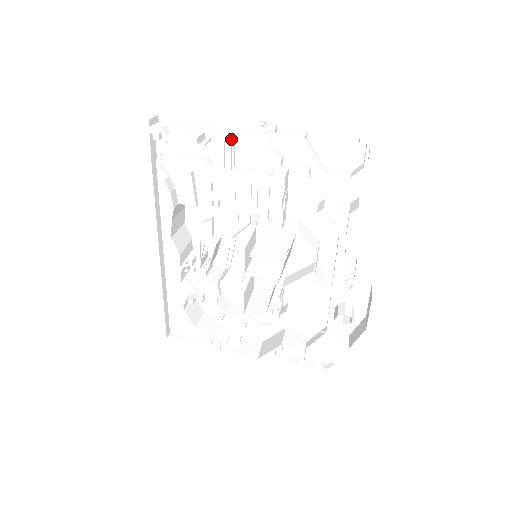
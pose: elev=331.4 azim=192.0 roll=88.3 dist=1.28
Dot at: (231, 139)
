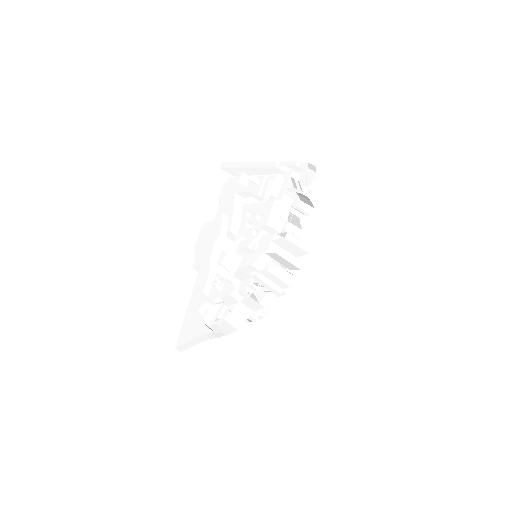
Dot at: (269, 177)
